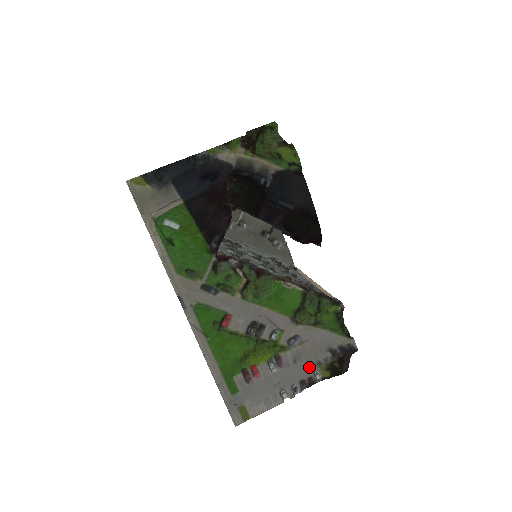
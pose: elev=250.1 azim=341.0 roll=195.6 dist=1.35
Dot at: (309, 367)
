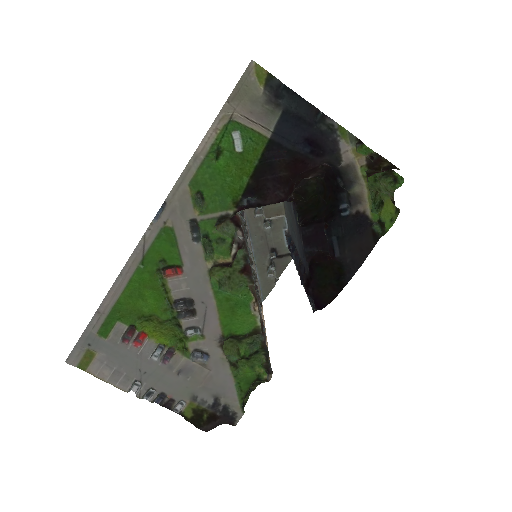
Dot at: (183, 391)
